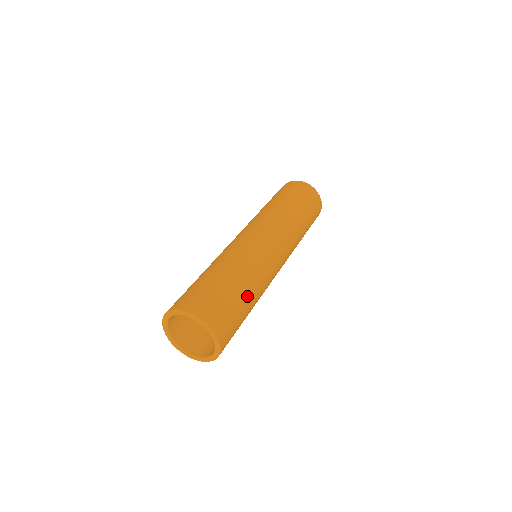
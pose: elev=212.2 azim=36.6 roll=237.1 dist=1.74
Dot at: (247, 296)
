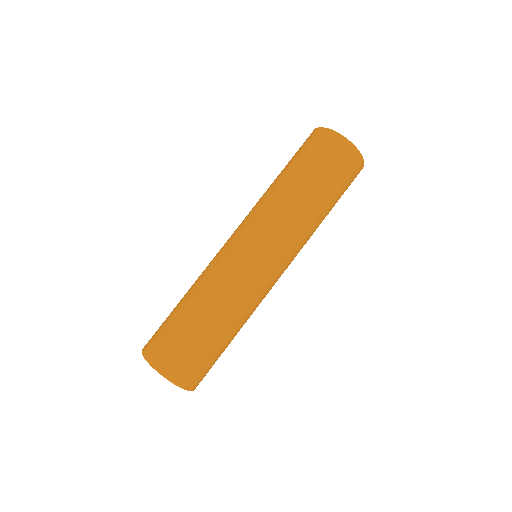
Dot at: (230, 339)
